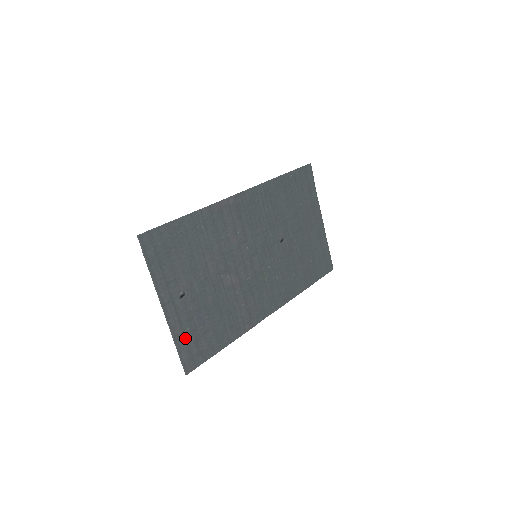
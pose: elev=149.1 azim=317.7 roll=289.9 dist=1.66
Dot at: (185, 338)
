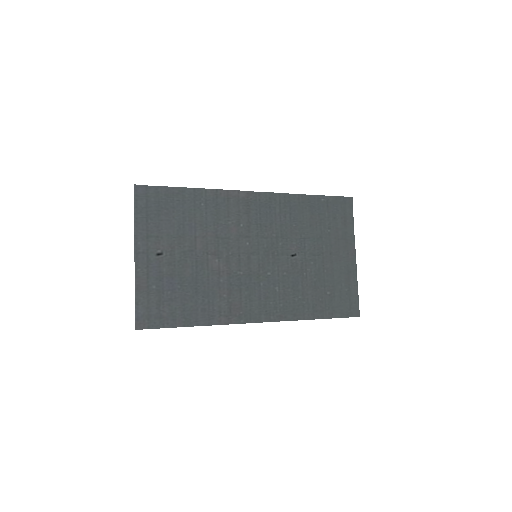
Dot at: (148, 294)
